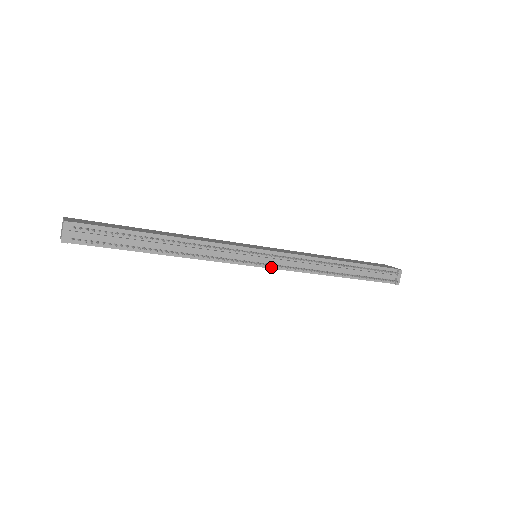
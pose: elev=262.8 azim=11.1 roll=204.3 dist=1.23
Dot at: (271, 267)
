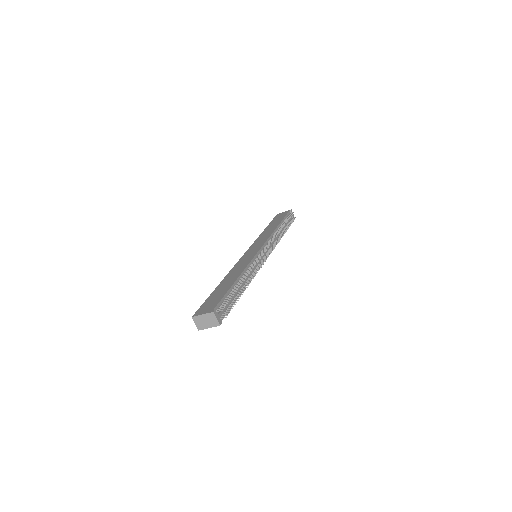
Dot at: occluded
